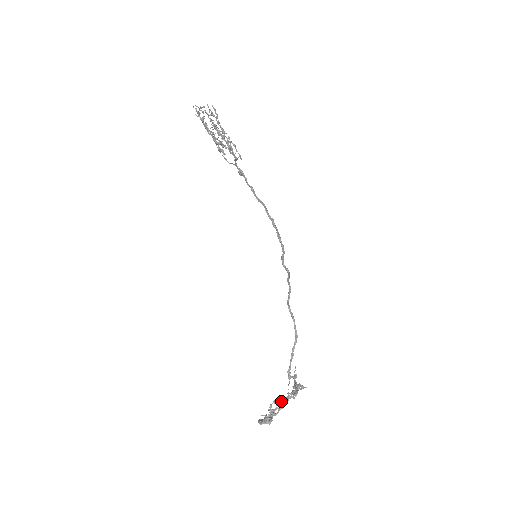
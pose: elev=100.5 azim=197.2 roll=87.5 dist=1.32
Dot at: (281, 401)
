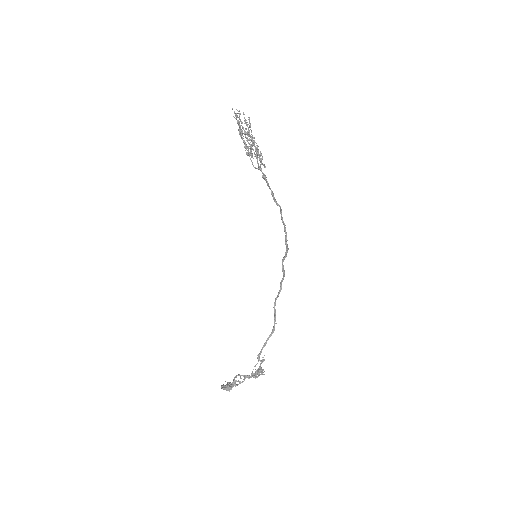
Dot at: (244, 377)
